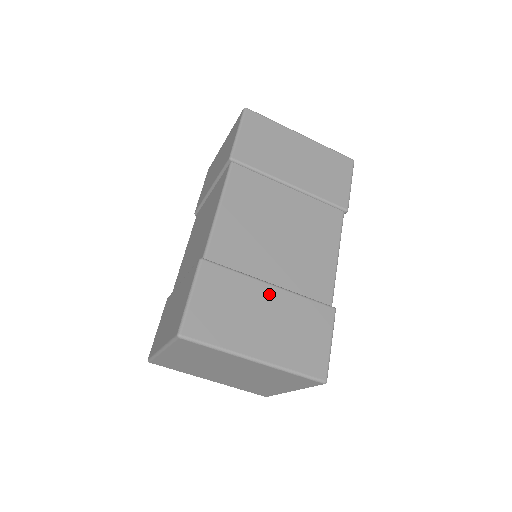
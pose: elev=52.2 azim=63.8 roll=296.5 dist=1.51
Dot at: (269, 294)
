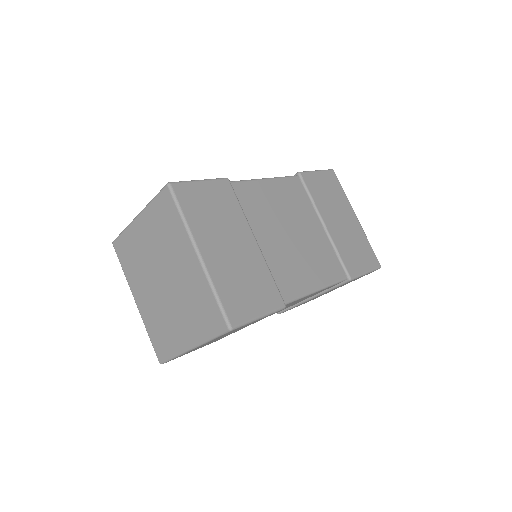
Dot at: (249, 241)
